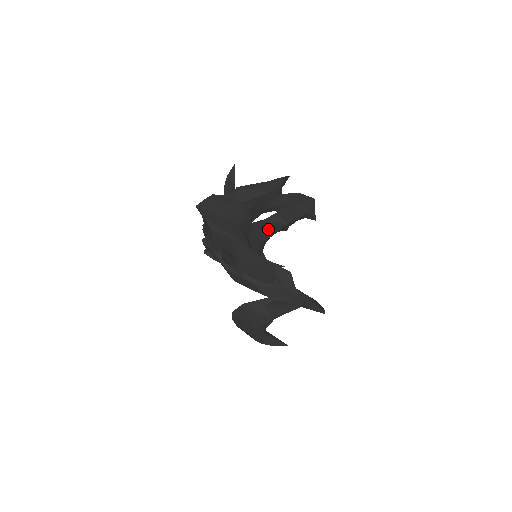
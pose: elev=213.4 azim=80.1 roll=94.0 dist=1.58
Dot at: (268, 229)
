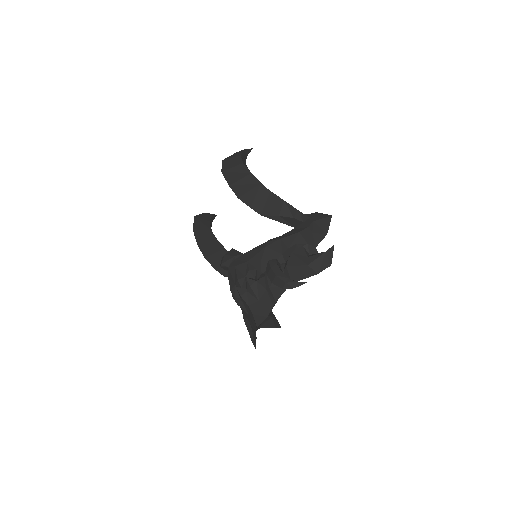
Dot at: occluded
